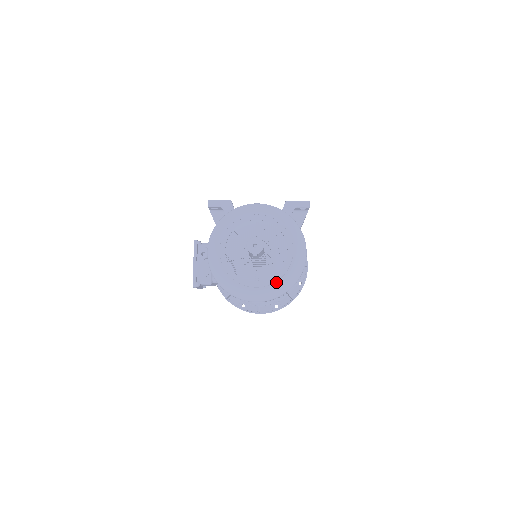
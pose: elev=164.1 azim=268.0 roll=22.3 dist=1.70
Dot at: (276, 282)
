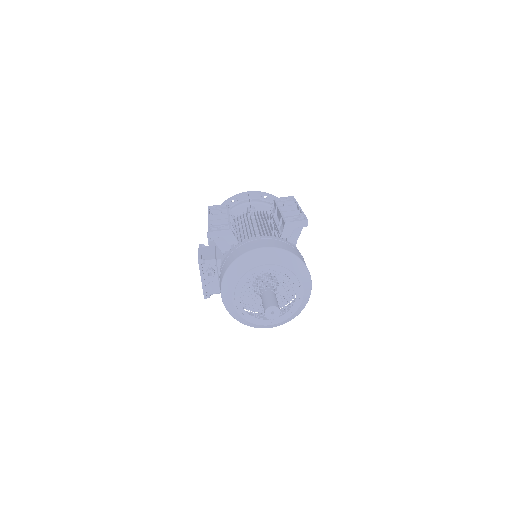
Dot at: (288, 317)
